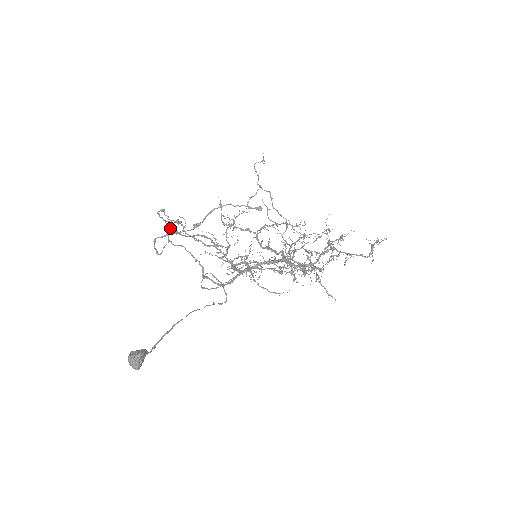
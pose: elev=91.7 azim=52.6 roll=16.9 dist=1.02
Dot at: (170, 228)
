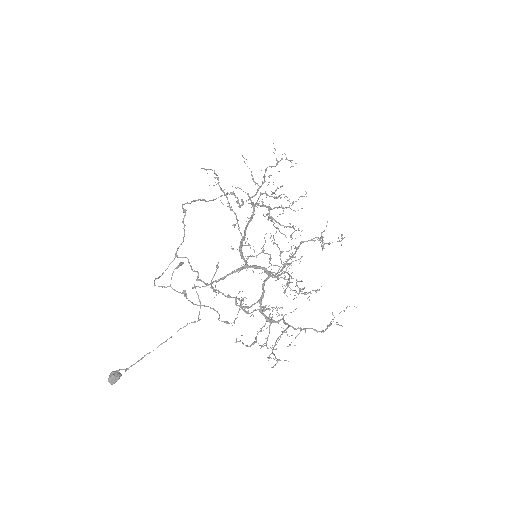
Dot at: (181, 244)
